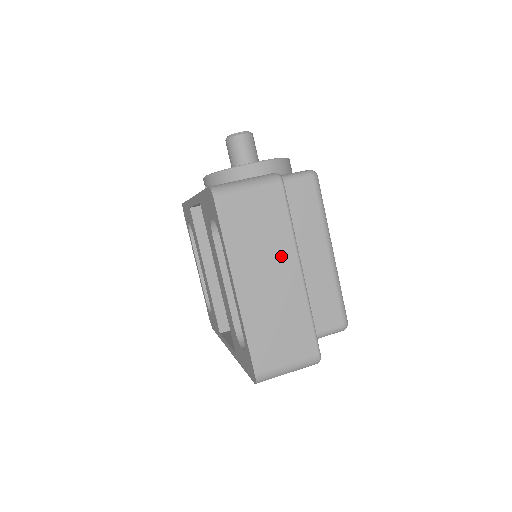
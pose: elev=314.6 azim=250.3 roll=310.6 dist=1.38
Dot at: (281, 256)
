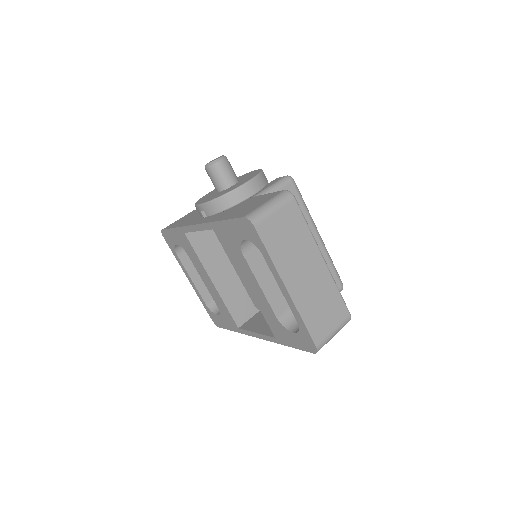
Dot at: (308, 253)
